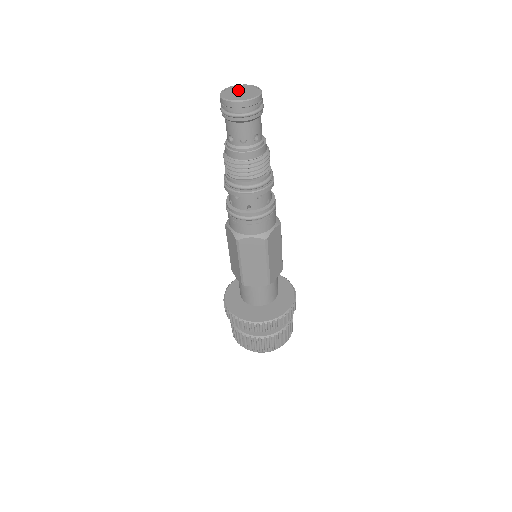
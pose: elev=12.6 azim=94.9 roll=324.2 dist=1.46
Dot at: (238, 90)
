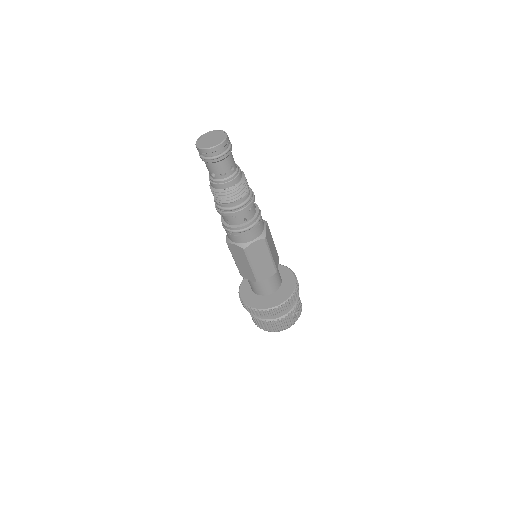
Dot at: (213, 136)
